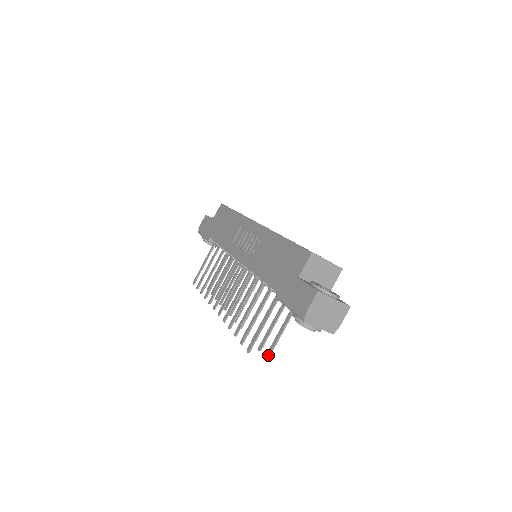
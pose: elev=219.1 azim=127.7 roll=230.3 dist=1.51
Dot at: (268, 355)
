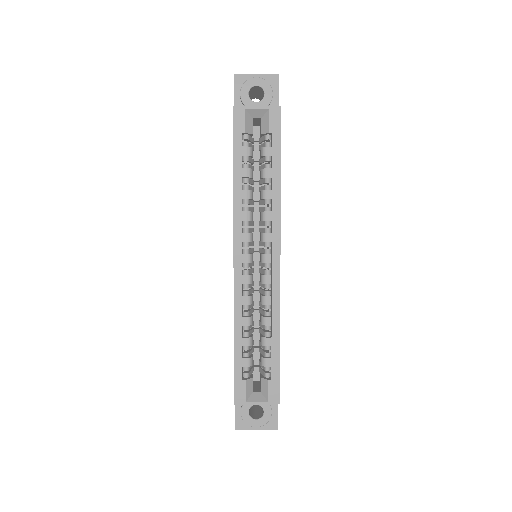
Dot at: occluded
